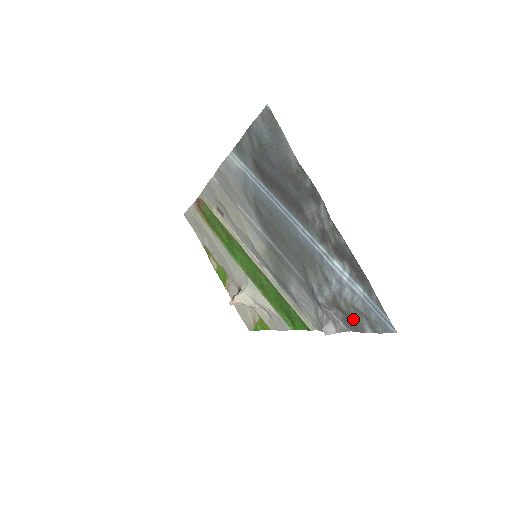
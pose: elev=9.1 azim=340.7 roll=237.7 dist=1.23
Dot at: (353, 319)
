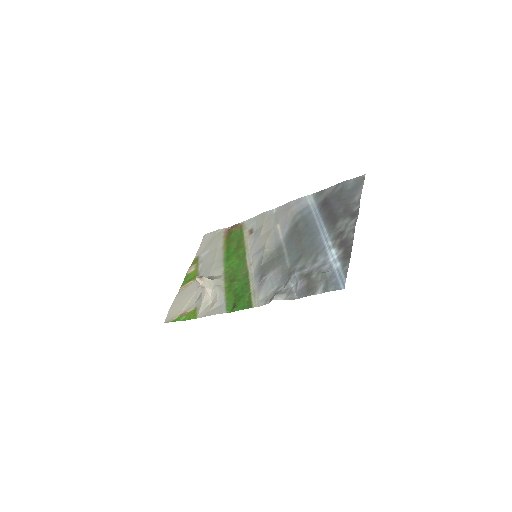
Dot at: (313, 285)
